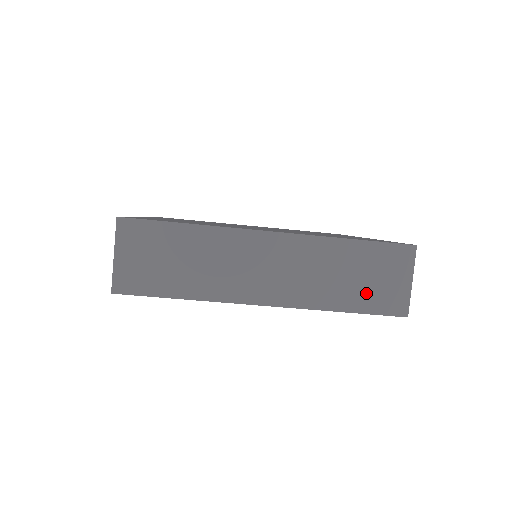
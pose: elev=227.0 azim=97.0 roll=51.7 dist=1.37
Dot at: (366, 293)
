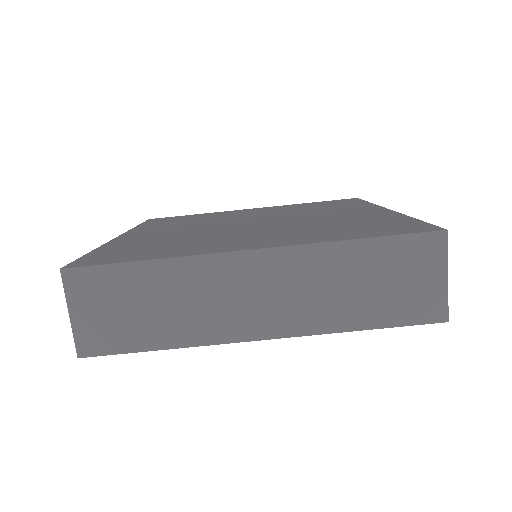
Dot at: (389, 302)
